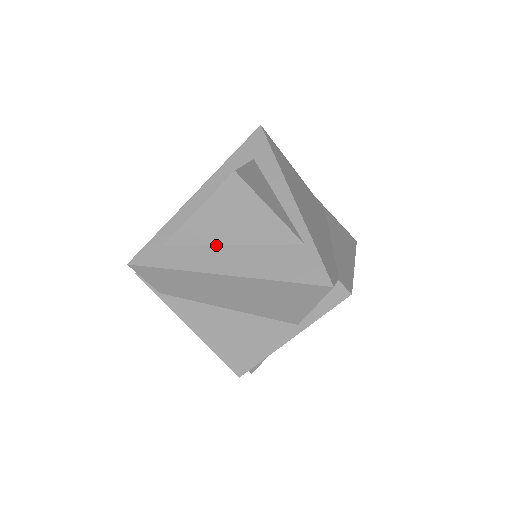
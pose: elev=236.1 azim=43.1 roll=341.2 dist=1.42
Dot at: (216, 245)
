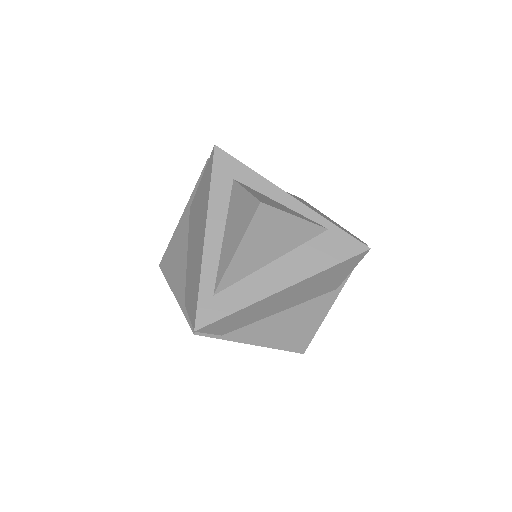
Dot at: (261, 269)
